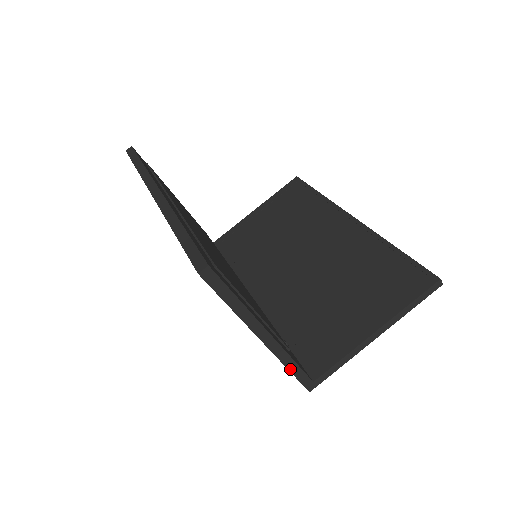
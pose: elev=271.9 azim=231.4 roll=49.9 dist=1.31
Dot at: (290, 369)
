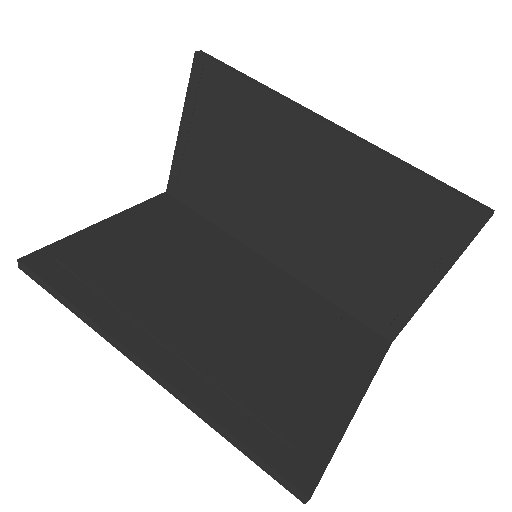
Dot at: occluded
